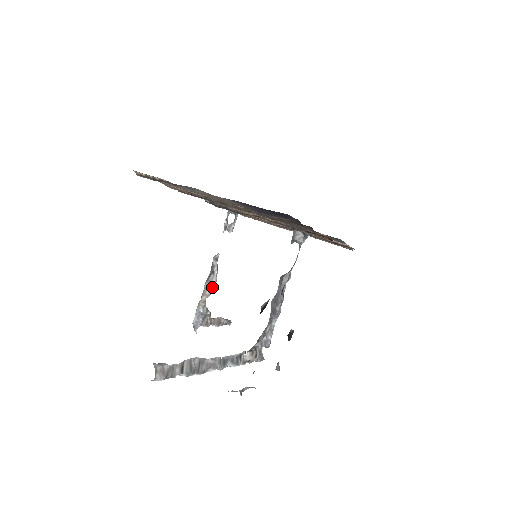
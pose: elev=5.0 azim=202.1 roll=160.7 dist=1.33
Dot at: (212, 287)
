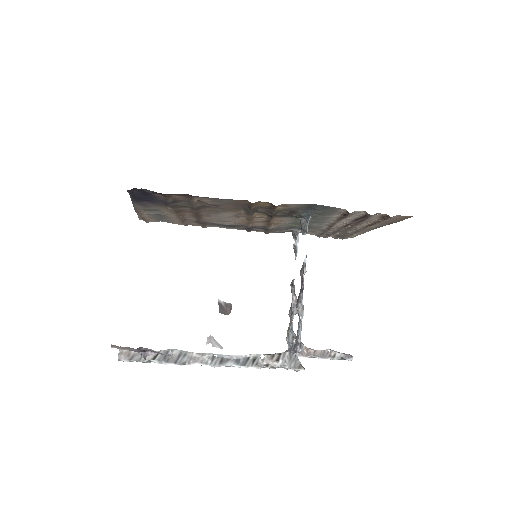
Dot at: (291, 313)
